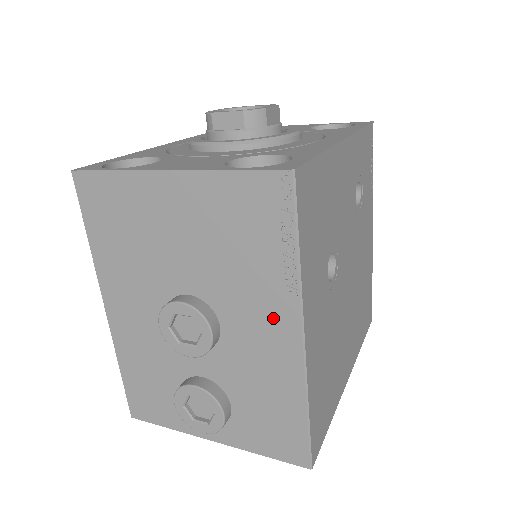
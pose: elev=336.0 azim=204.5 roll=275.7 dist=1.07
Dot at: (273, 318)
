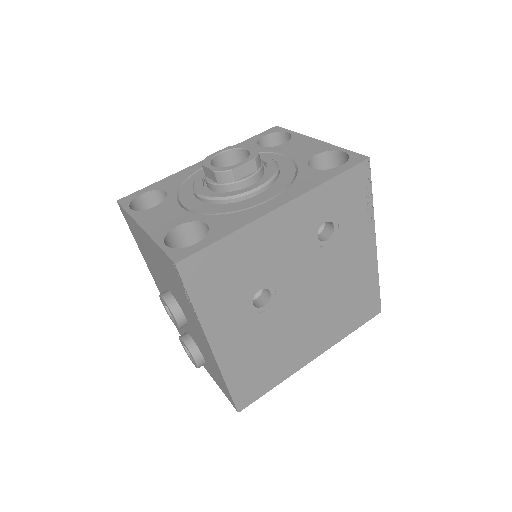
Dot at: (198, 329)
